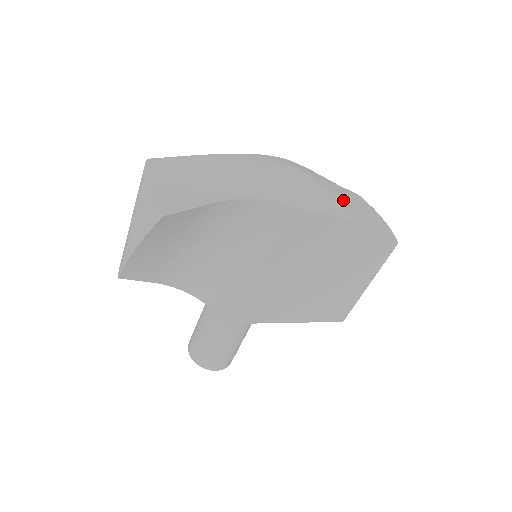
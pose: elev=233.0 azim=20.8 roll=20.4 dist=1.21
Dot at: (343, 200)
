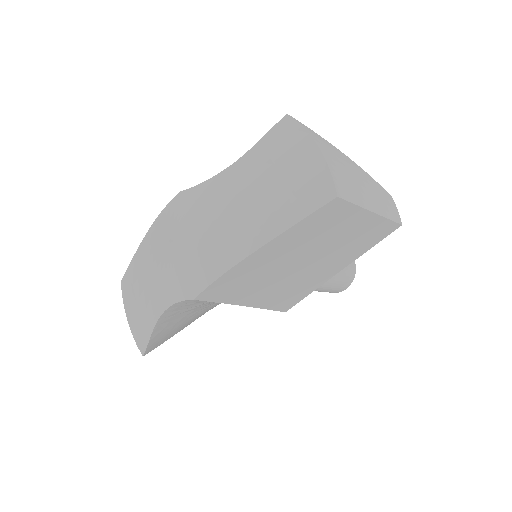
Dot at: (238, 217)
